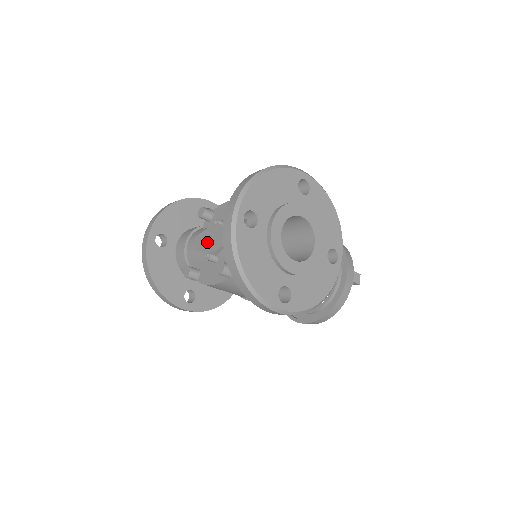
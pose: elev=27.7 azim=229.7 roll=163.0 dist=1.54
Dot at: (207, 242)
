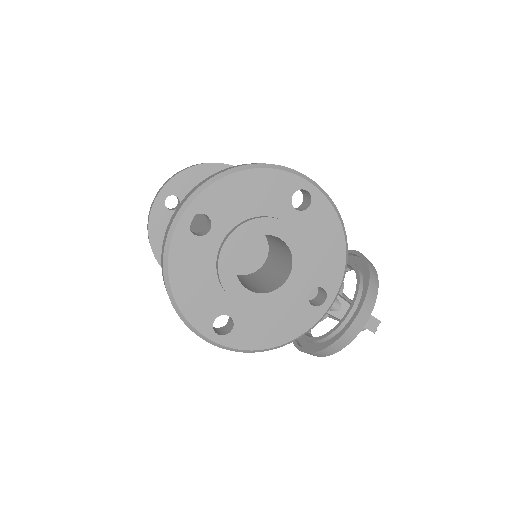
Dot at: (198, 224)
